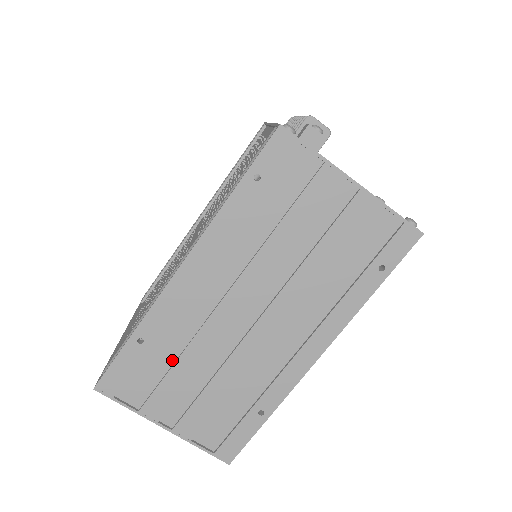
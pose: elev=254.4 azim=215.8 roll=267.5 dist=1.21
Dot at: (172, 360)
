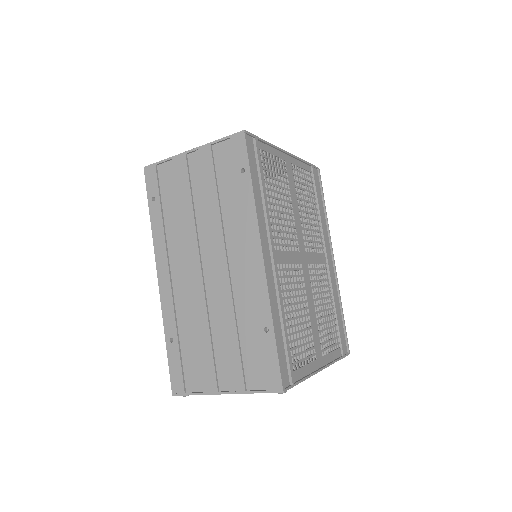
Dot at: (195, 339)
